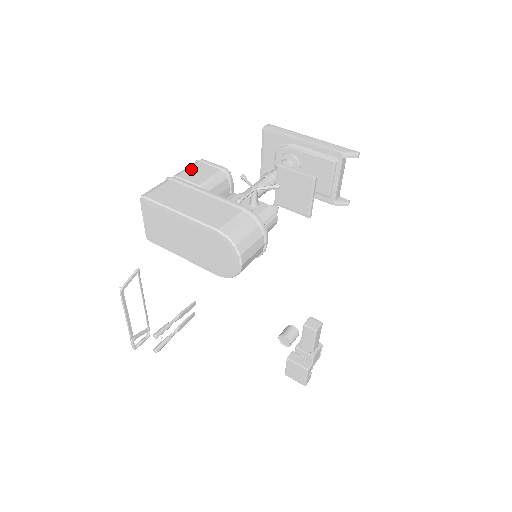
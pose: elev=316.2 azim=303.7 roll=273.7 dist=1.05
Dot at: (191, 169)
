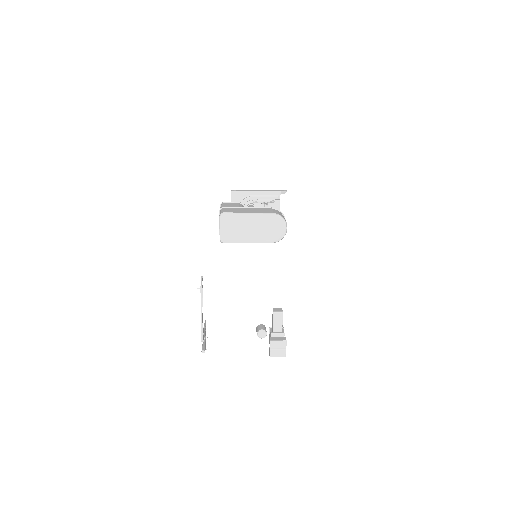
Dot at: (226, 205)
